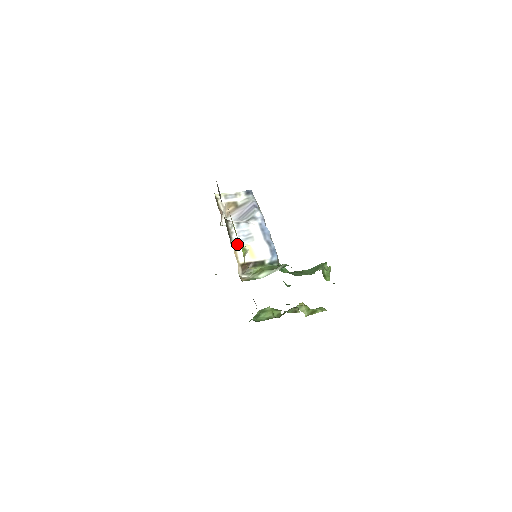
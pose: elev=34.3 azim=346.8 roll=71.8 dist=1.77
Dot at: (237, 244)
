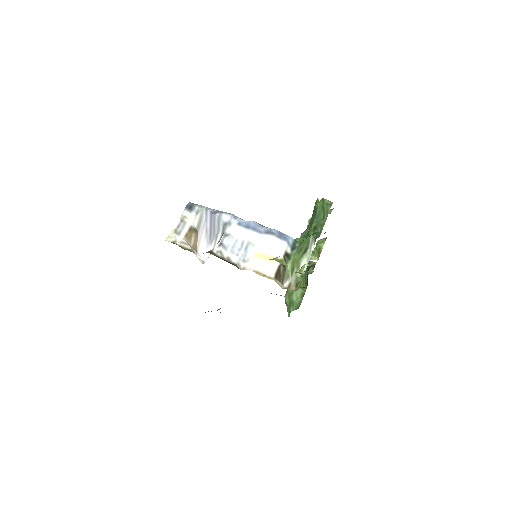
Dot at: (246, 264)
